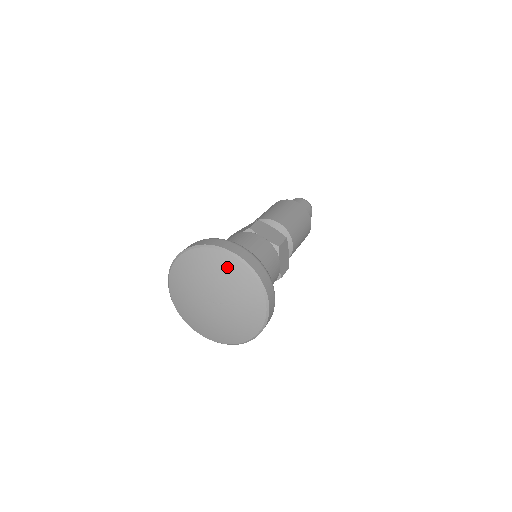
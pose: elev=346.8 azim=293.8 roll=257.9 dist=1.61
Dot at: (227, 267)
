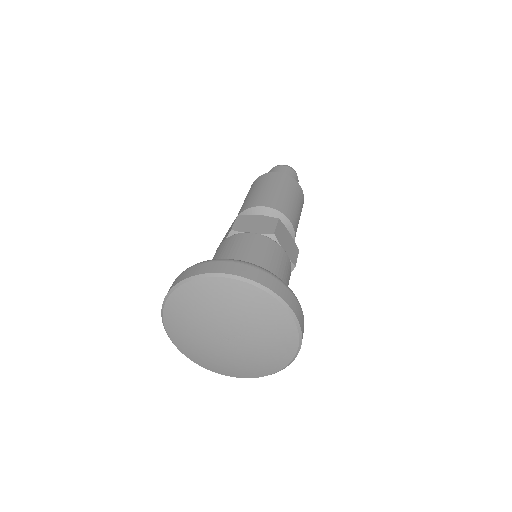
Dot at: (221, 293)
